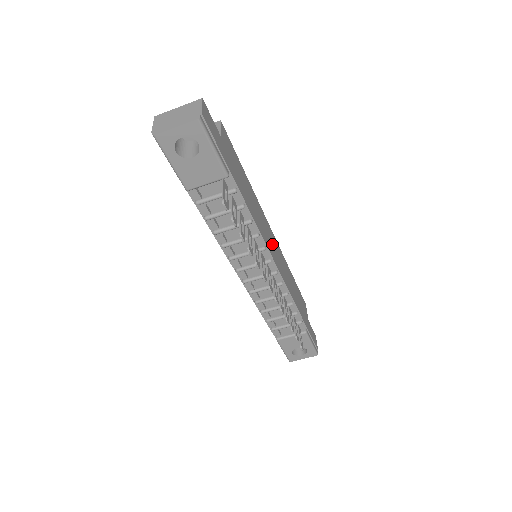
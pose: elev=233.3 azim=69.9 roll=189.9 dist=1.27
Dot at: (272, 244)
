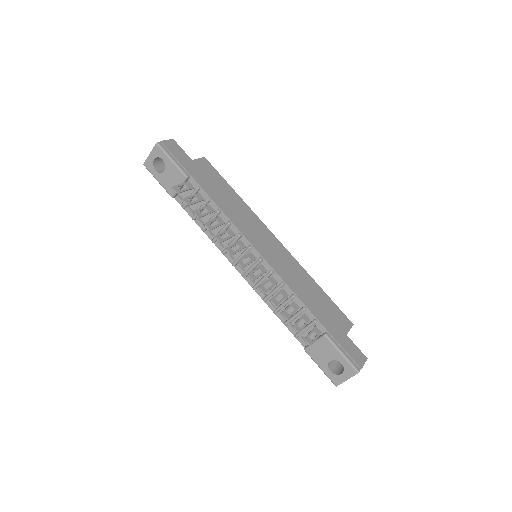
Dot at: (265, 242)
